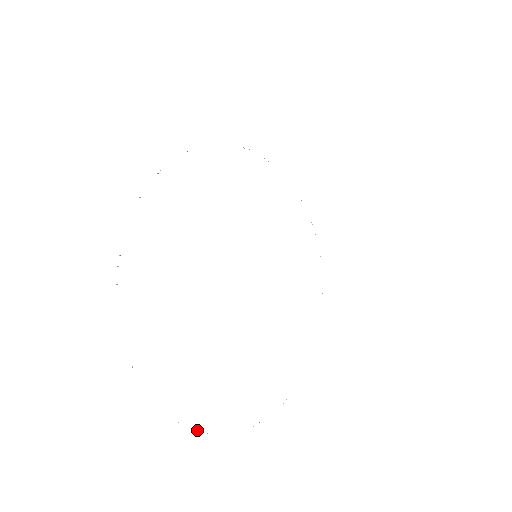
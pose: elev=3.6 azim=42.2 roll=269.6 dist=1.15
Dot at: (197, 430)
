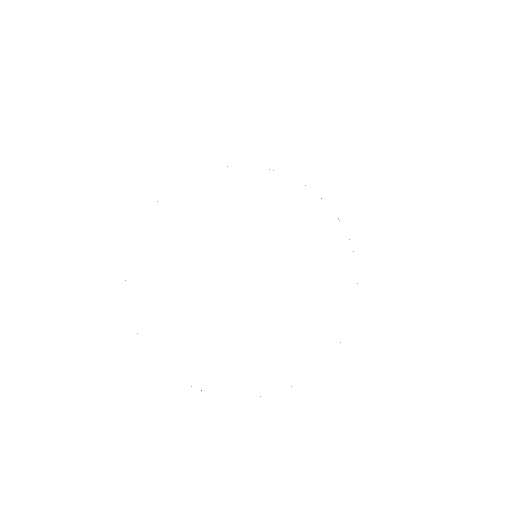
Dot at: occluded
